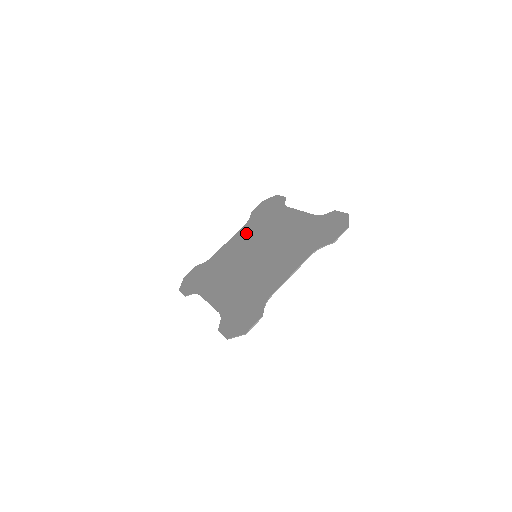
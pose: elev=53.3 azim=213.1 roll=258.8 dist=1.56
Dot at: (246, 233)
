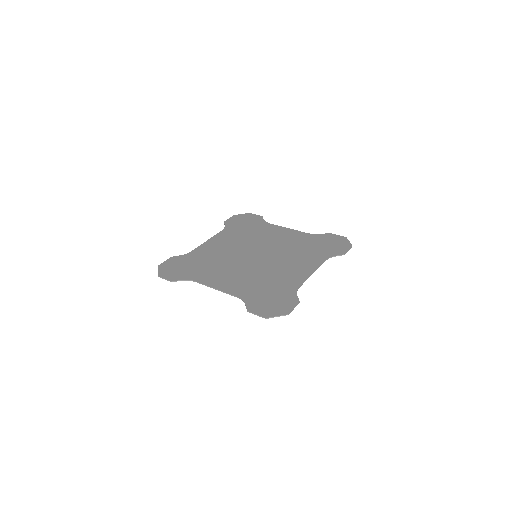
Dot at: (229, 237)
